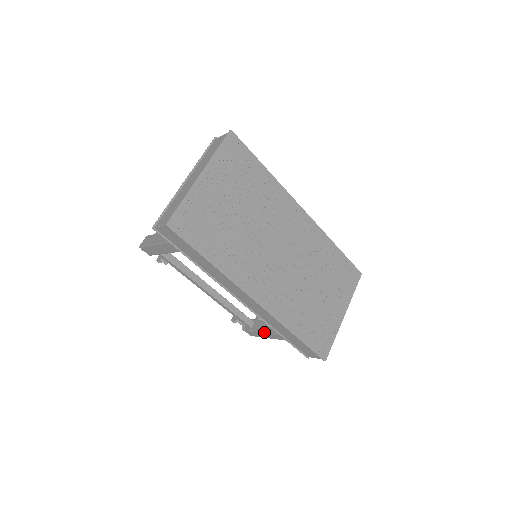
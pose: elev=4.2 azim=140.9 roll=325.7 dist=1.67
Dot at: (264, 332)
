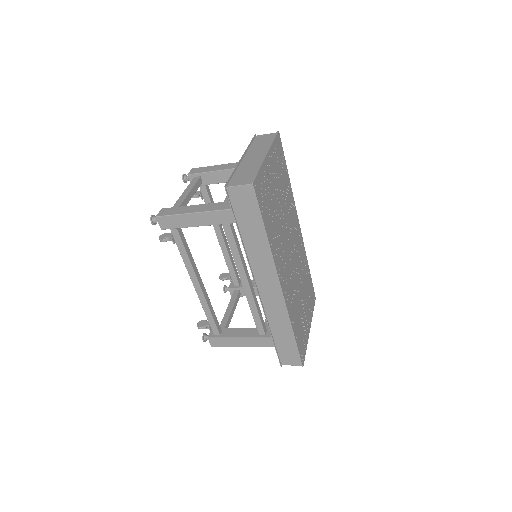
Dot at: (240, 338)
